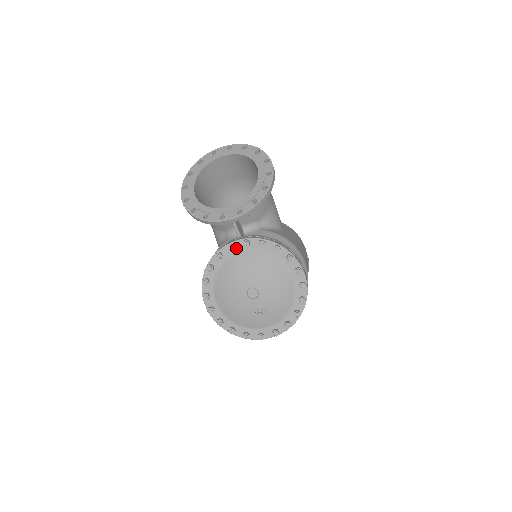
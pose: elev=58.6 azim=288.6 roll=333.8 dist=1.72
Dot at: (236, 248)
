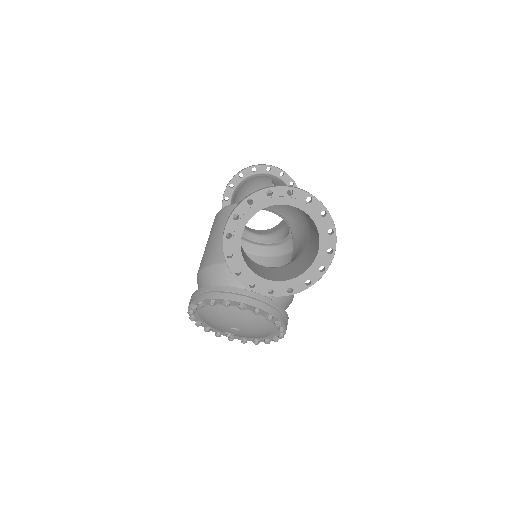
Dot at: (246, 307)
